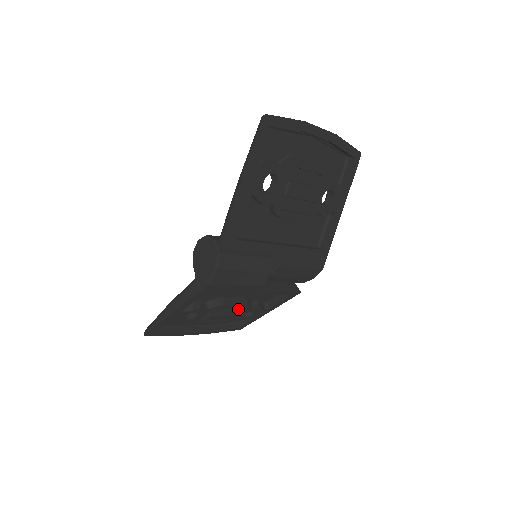
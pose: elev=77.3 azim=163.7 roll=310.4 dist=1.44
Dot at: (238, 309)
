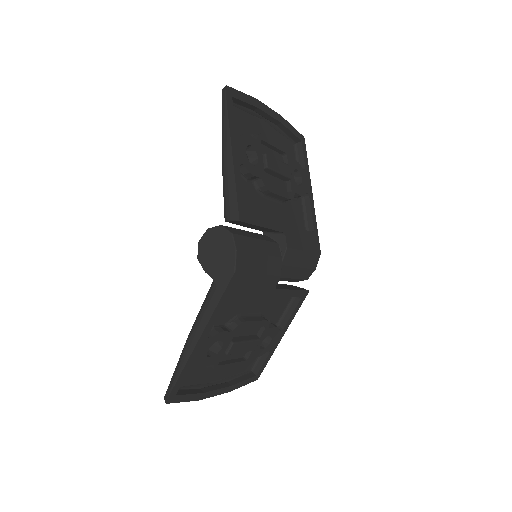
Dot at: (255, 335)
